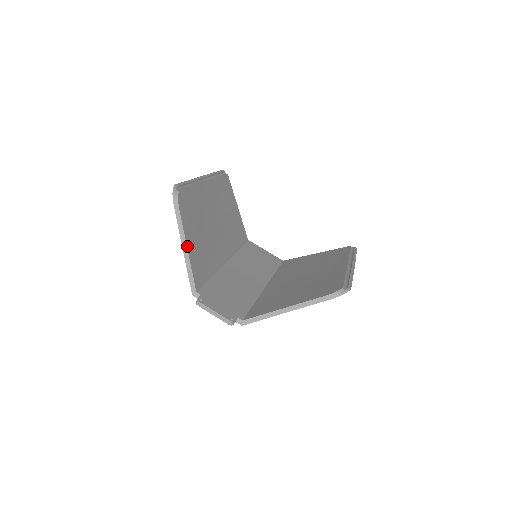
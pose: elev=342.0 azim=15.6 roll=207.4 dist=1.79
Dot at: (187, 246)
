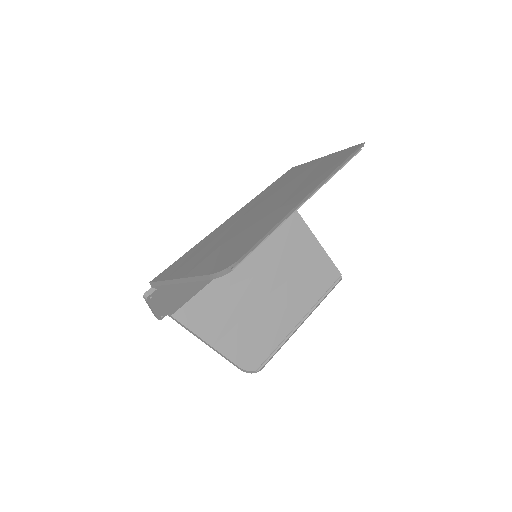
Dot at: (184, 282)
